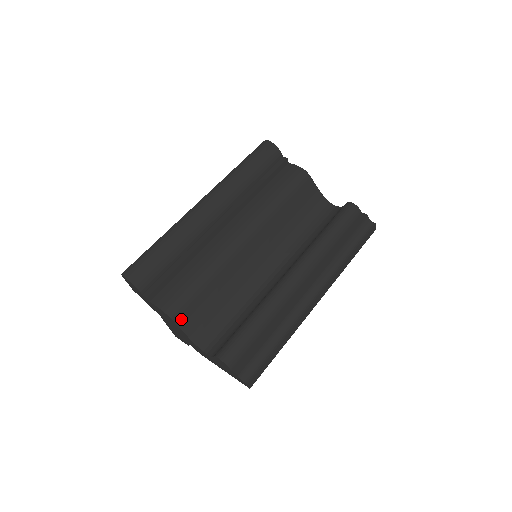
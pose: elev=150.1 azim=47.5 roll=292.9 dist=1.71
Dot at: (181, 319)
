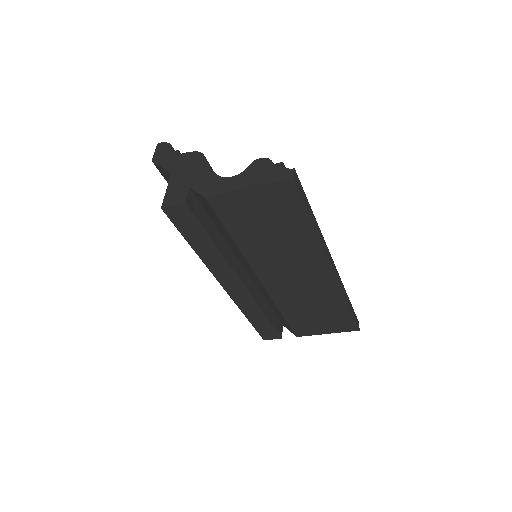
Dot at: (209, 165)
